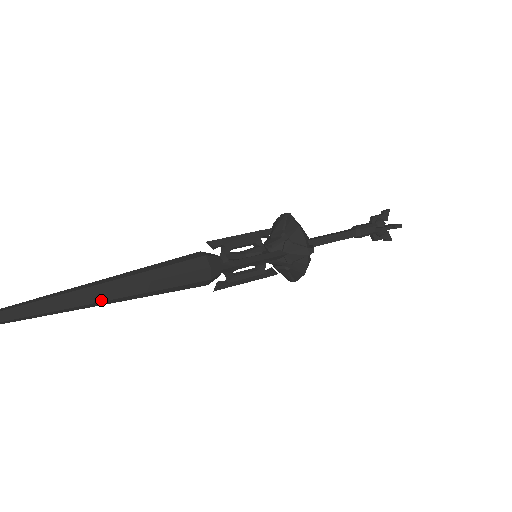
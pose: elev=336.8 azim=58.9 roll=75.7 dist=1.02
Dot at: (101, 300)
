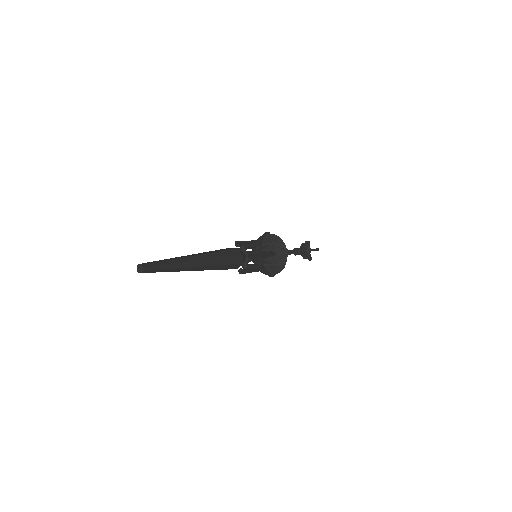
Dot at: (194, 266)
